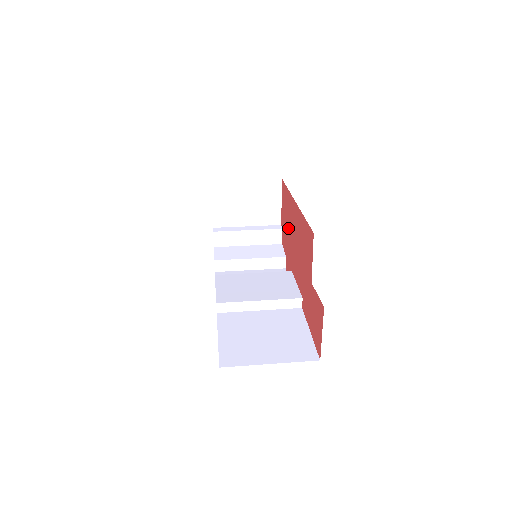
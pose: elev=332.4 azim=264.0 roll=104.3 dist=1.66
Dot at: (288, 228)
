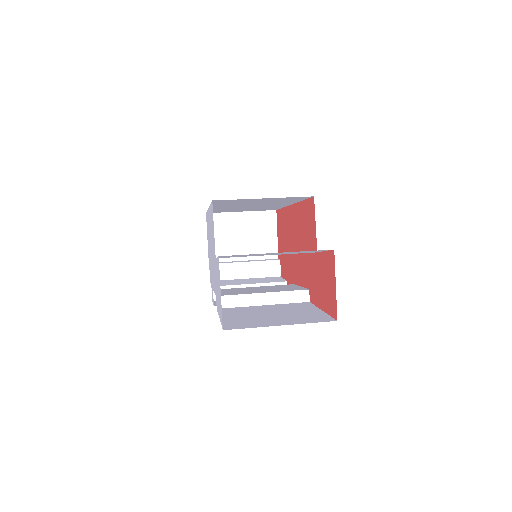
Dot at: (286, 246)
